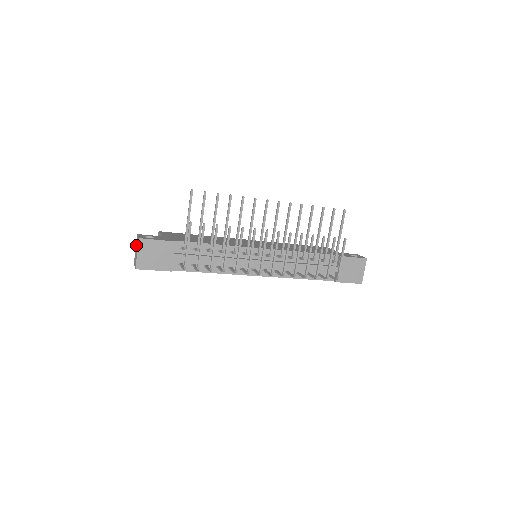
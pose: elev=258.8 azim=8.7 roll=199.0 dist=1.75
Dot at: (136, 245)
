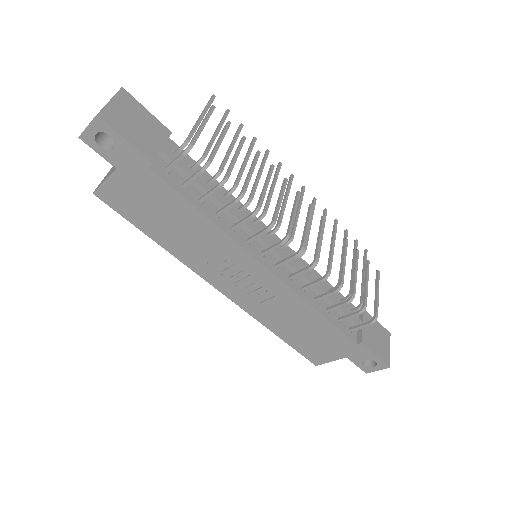
Dot at: occluded
